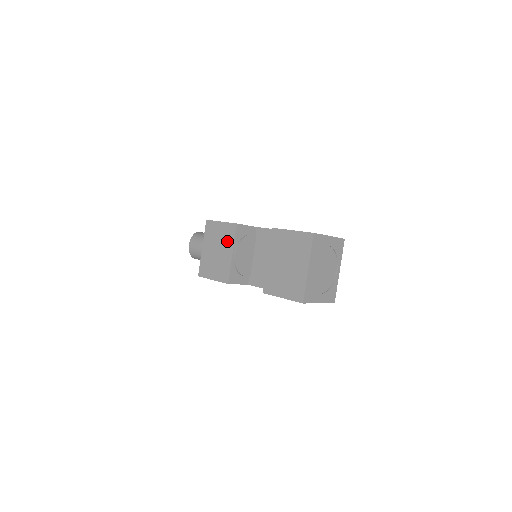
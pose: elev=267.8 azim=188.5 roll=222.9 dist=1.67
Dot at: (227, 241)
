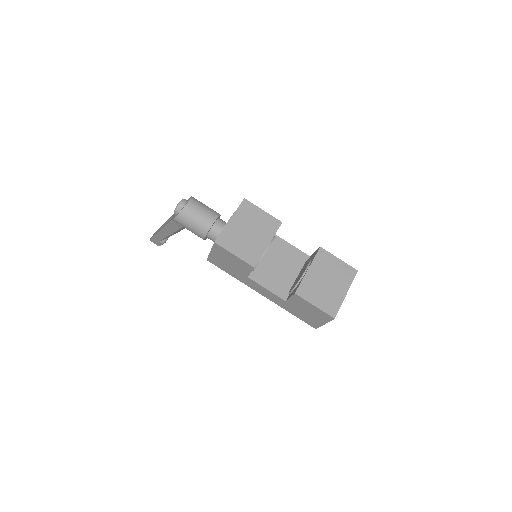
Dot at: (266, 230)
